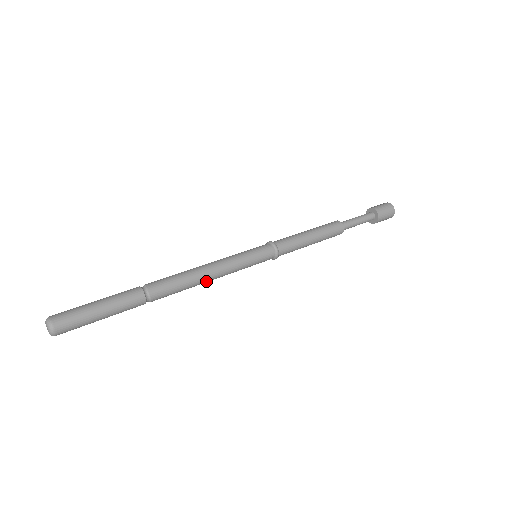
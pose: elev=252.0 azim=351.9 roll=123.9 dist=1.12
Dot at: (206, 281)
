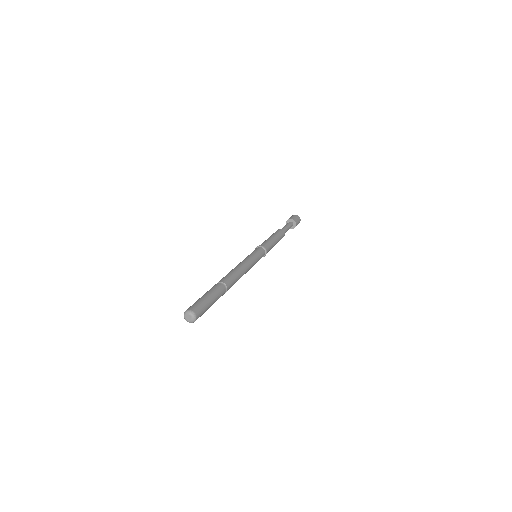
Dot at: occluded
